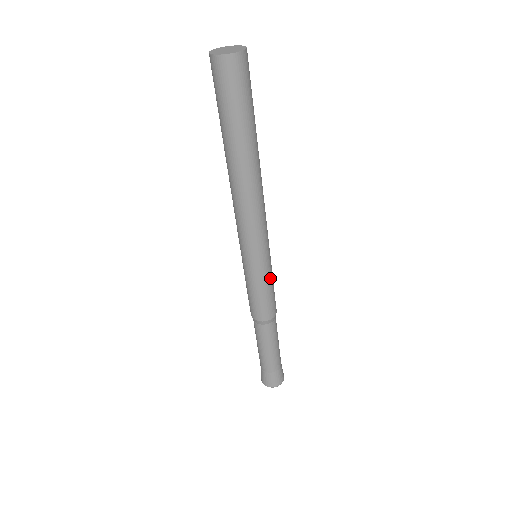
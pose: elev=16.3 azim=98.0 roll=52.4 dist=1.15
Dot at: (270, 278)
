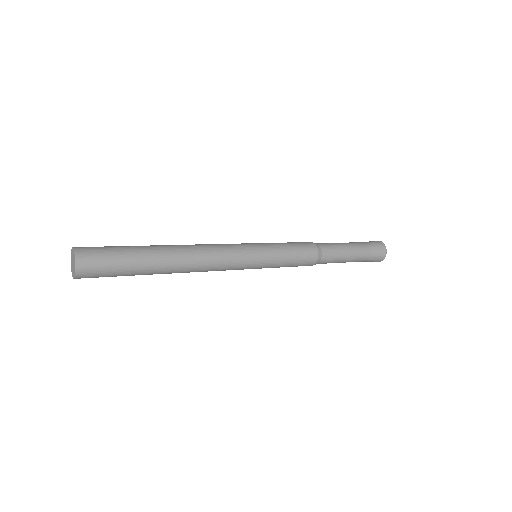
Dot at: (280, 260)
